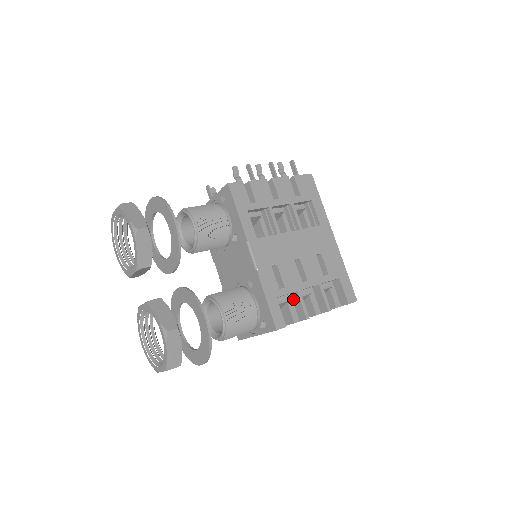
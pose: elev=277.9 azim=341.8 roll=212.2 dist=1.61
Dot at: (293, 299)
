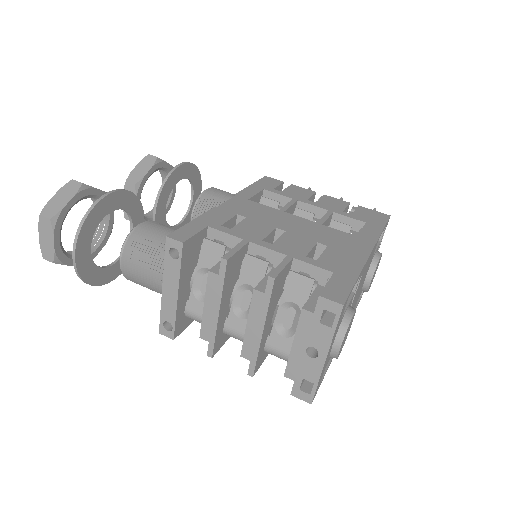
Dot at: occluded
